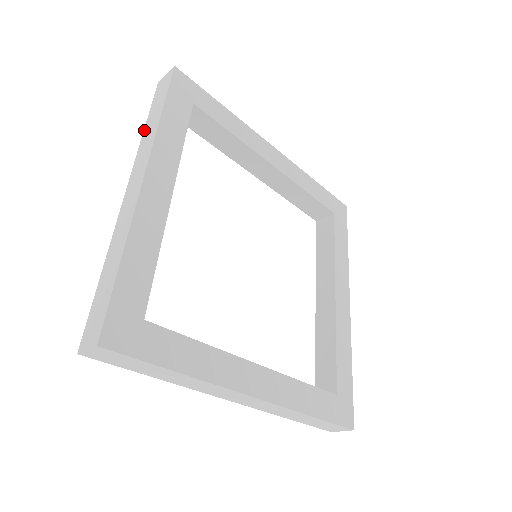
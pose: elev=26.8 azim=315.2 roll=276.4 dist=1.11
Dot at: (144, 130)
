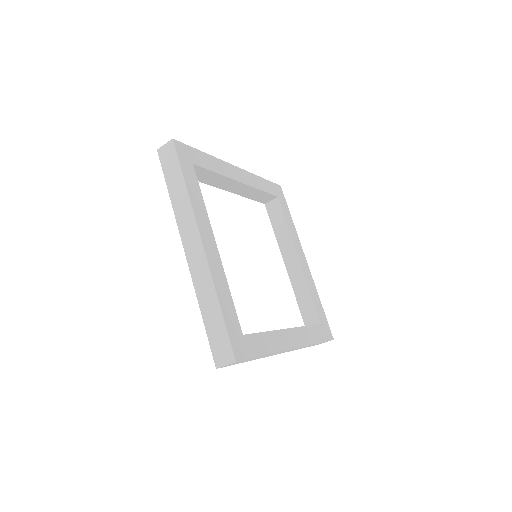
Dot at: occluded
